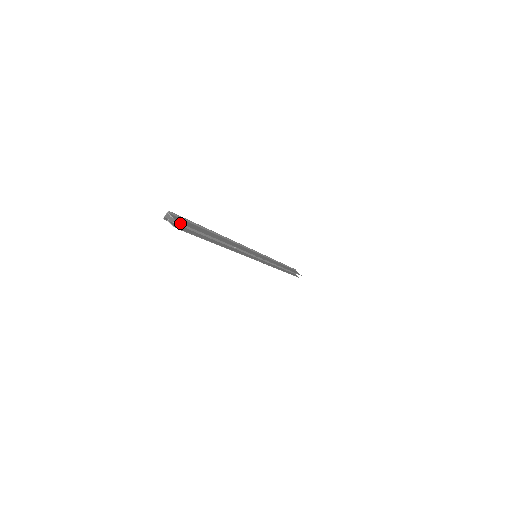
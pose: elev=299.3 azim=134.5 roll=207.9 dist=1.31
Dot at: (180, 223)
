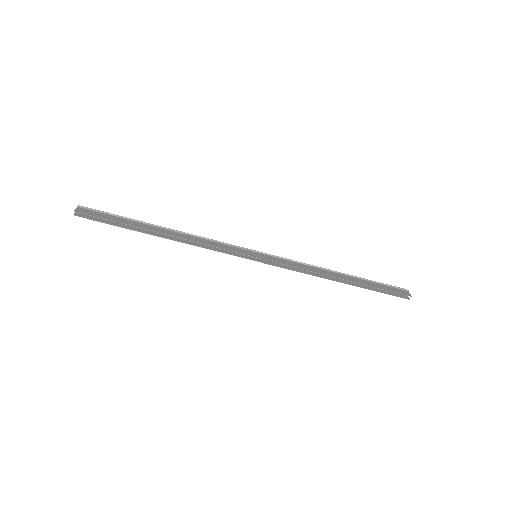
Dot at: occluded
